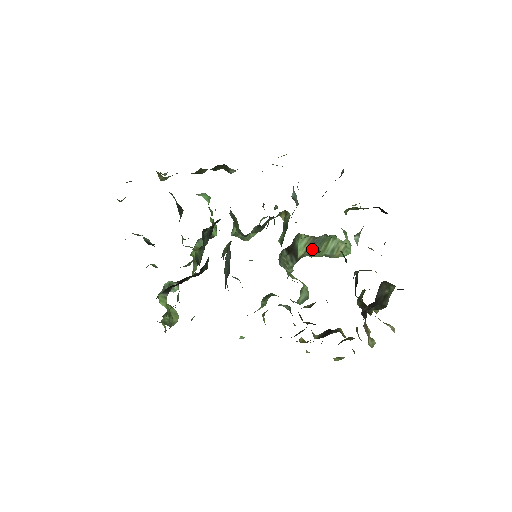
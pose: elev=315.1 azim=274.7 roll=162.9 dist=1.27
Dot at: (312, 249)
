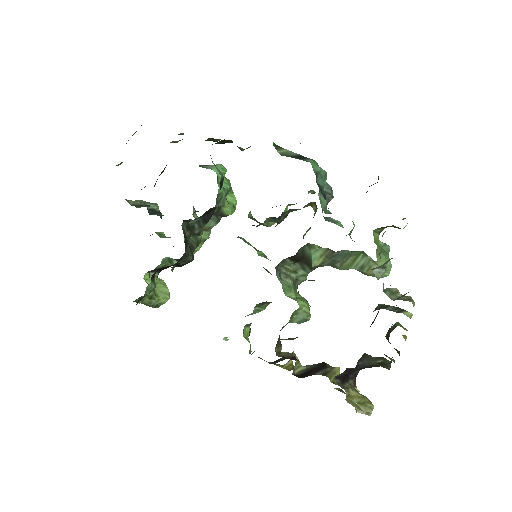
Dot at: (333, 261)
